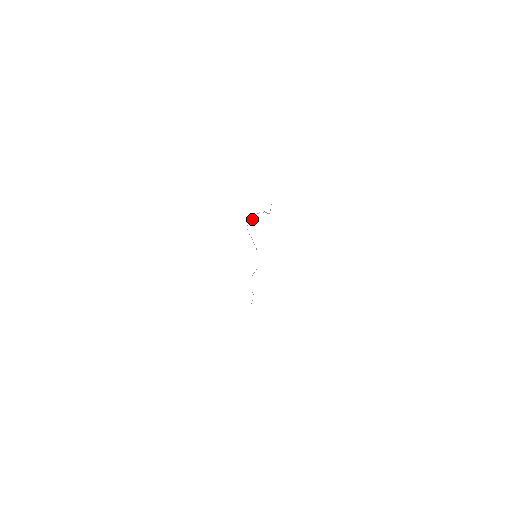
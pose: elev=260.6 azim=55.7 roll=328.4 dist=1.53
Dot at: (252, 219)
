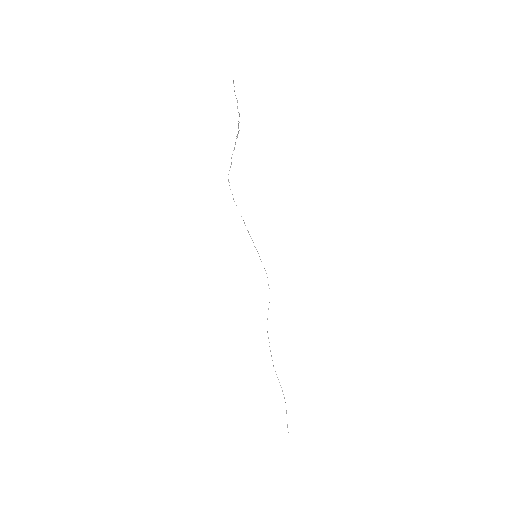
Dot at: occluded
